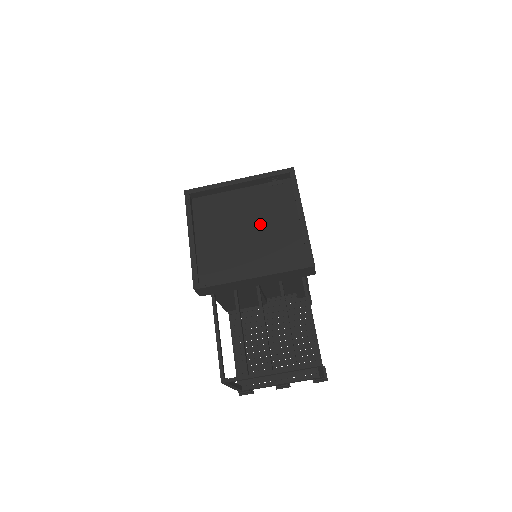
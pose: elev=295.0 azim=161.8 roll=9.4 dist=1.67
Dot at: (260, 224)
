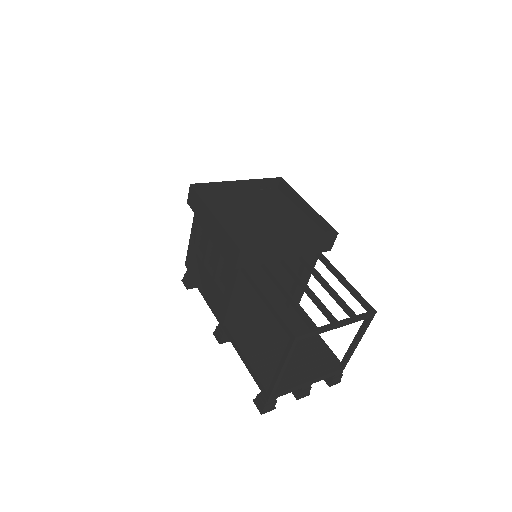
Dot at: (270, 213)
